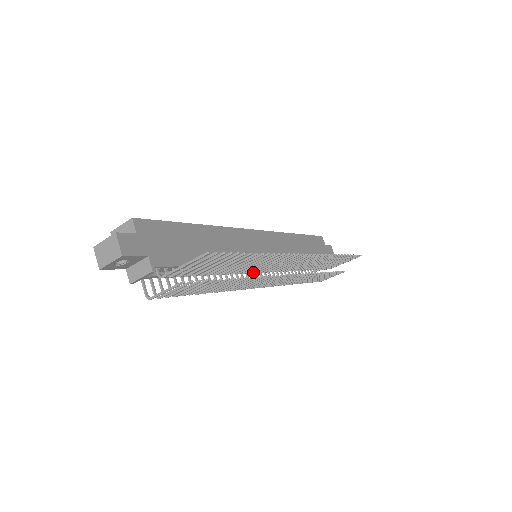
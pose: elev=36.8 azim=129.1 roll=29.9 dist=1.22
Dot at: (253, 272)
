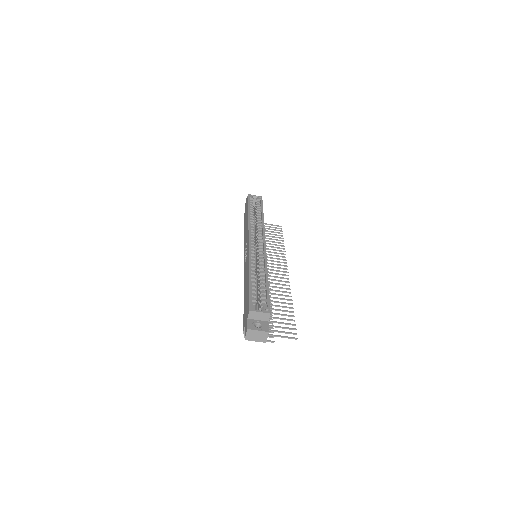
Dot at: occluded
